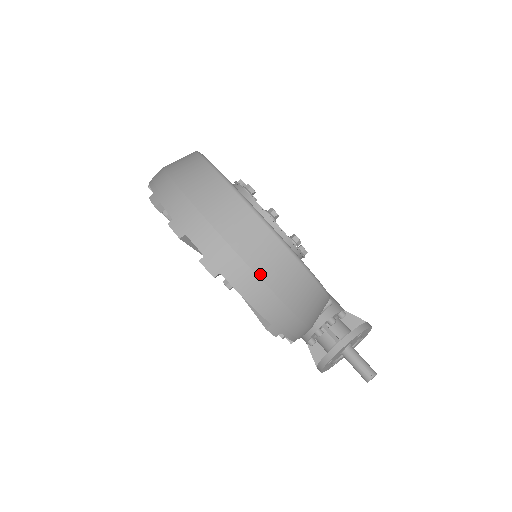
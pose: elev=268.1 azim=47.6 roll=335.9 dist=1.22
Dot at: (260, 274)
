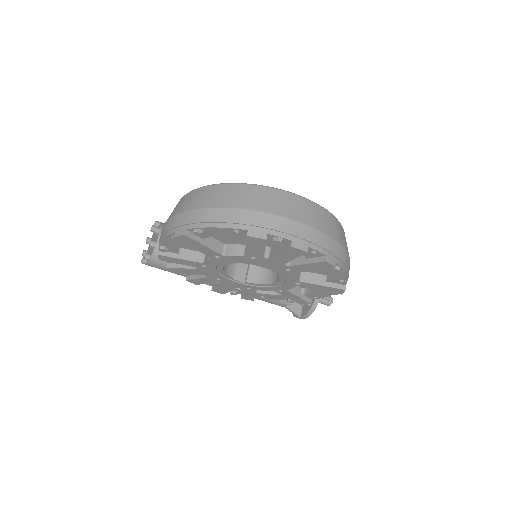
Dot at: (347, 251)
